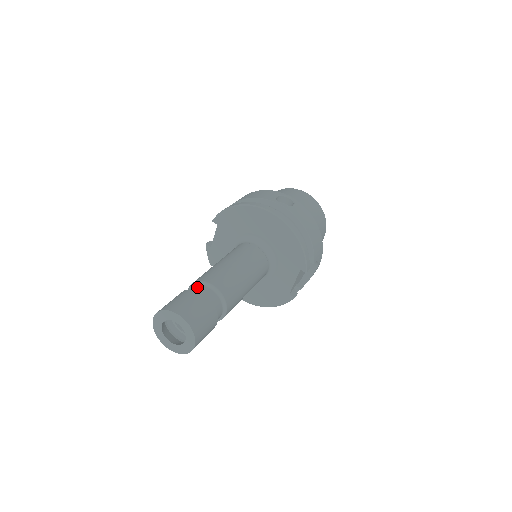
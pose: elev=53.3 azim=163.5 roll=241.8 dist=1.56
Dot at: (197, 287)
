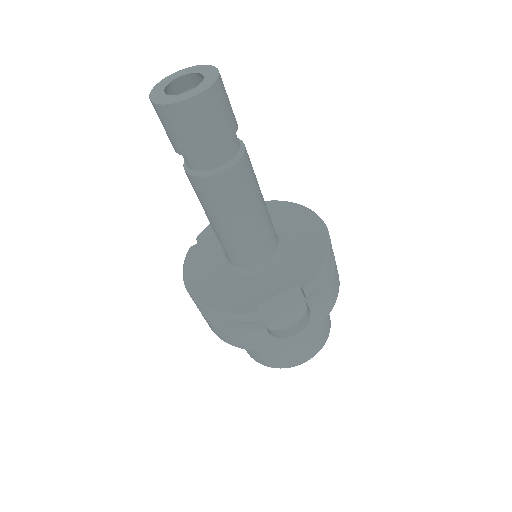
Dot at: occluded
